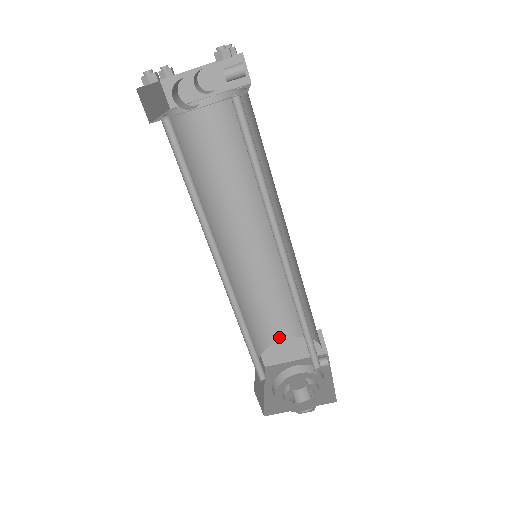
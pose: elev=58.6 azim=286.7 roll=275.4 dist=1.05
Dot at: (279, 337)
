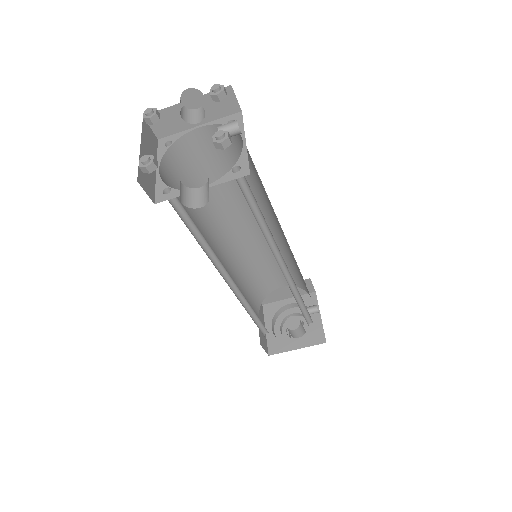
Dot at: (274, 288)
